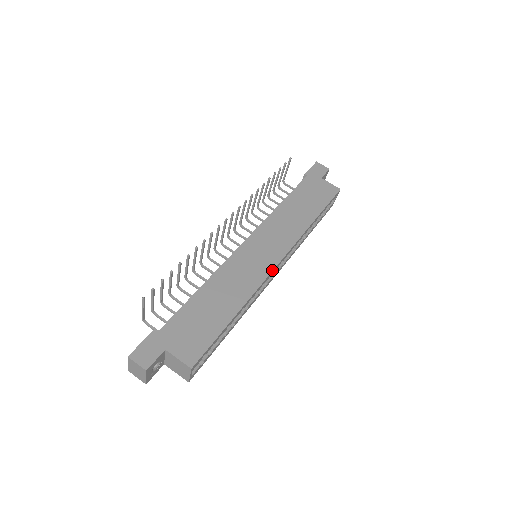
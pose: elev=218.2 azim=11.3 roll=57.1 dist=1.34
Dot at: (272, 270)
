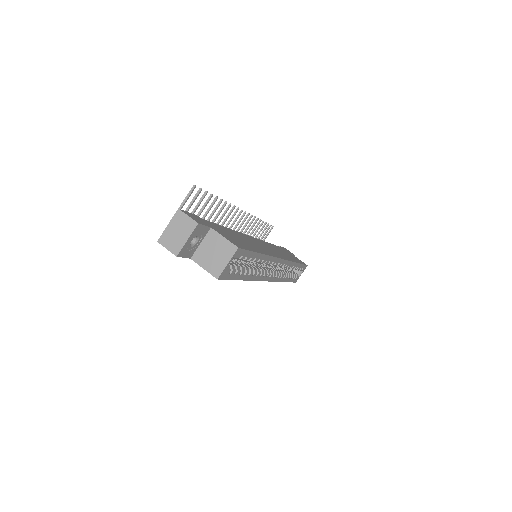
Dot at: (279, 258)
